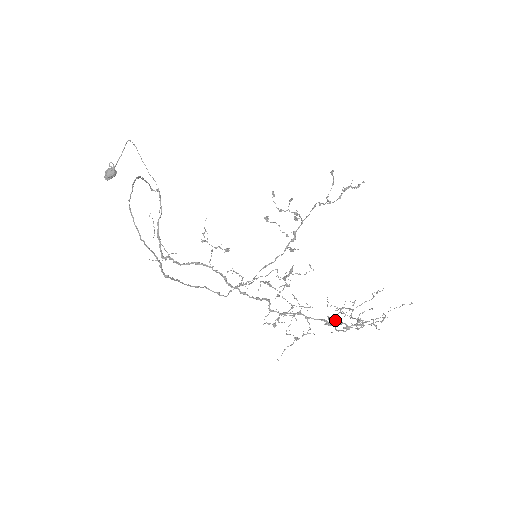
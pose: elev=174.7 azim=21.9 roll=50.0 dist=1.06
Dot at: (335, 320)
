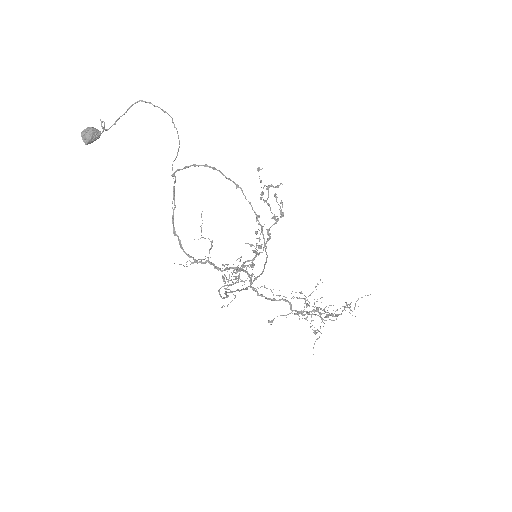
Dot at: occluded
